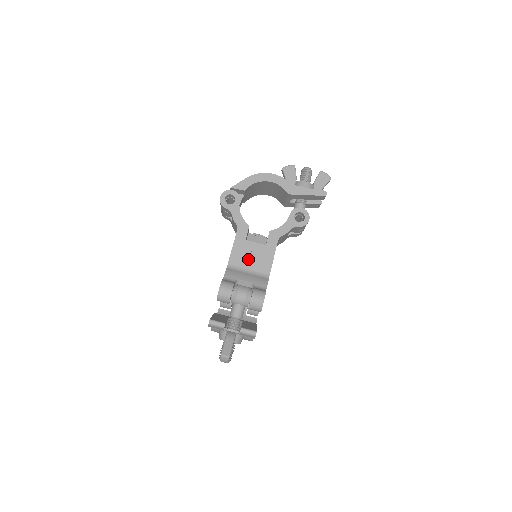
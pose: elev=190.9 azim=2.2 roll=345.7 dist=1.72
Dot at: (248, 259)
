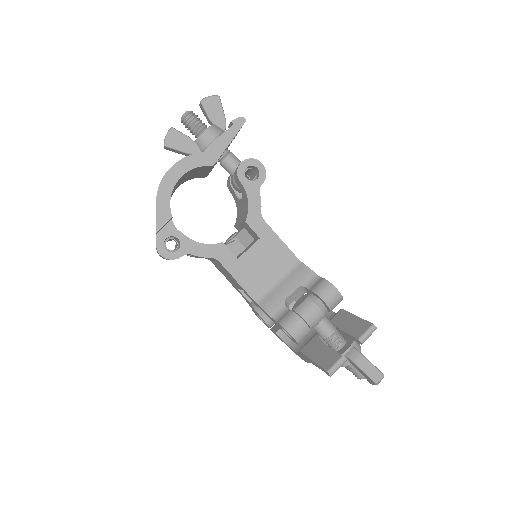
Dot at: (263, 271)
